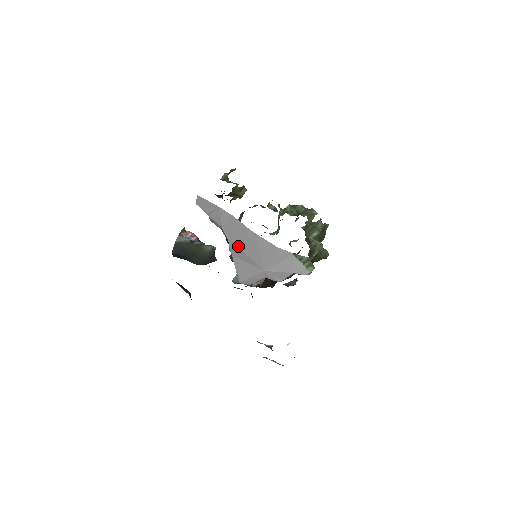
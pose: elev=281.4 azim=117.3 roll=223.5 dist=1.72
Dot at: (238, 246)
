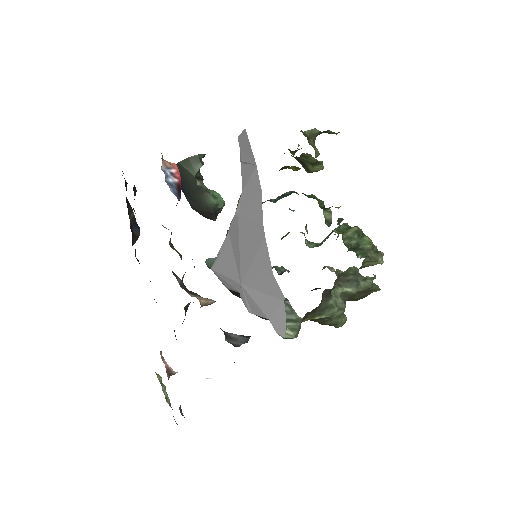
Dot at: (239, 229)
